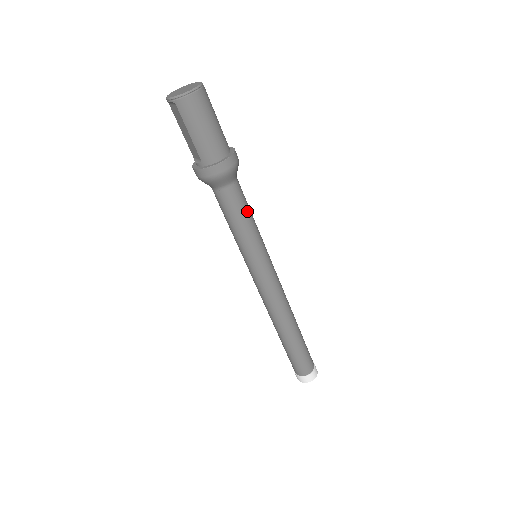
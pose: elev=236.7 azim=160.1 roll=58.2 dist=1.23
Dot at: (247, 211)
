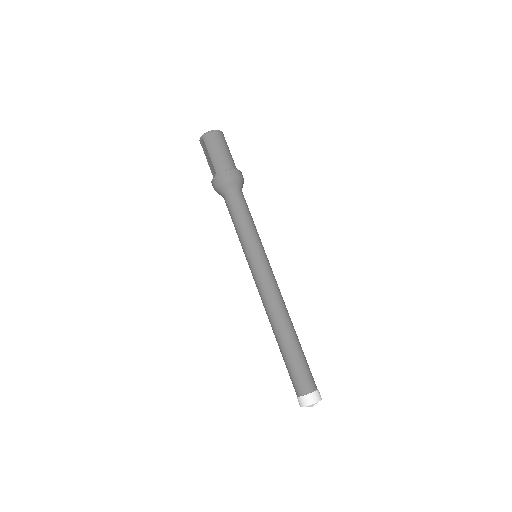
Dot at: (247, 213)
